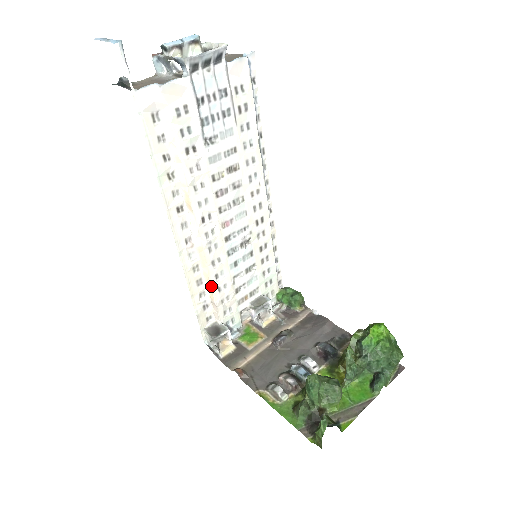
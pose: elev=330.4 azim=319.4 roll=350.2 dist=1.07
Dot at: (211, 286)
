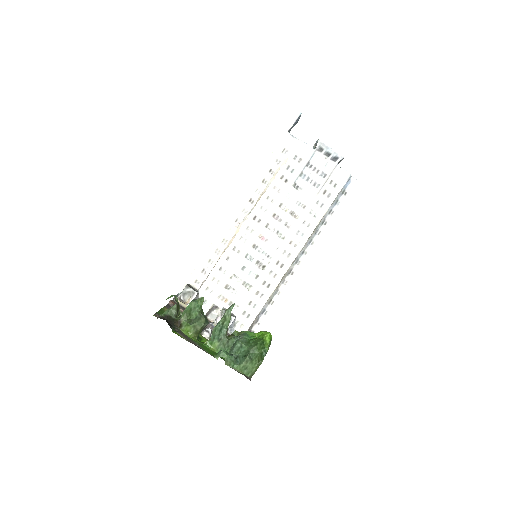
Dot at: (220, 259)
